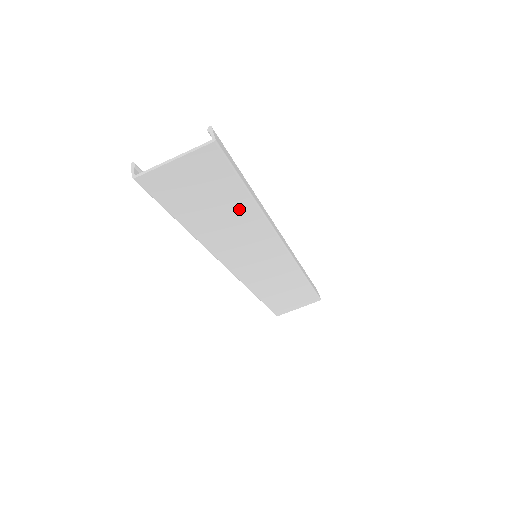
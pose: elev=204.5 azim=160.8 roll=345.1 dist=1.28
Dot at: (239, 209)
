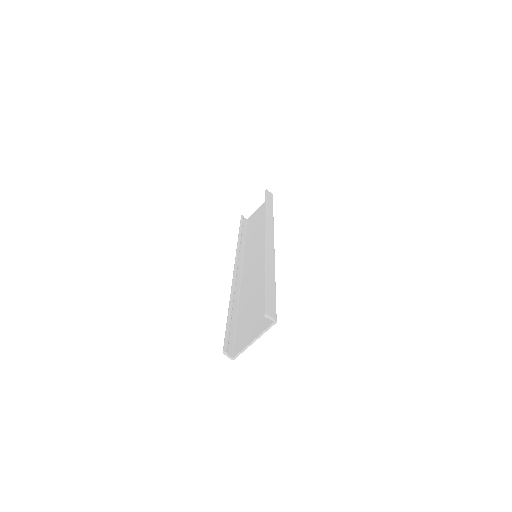
Dot at: occluded
